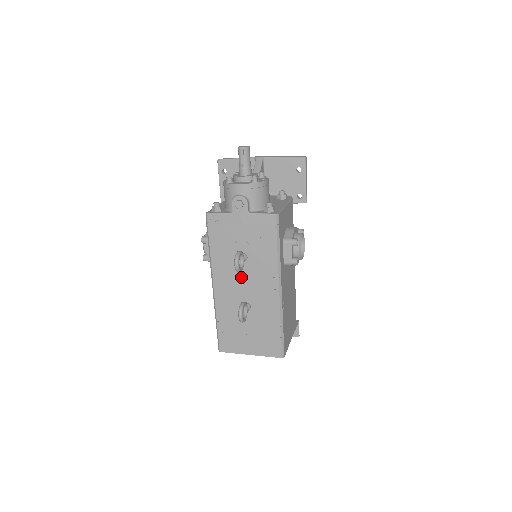
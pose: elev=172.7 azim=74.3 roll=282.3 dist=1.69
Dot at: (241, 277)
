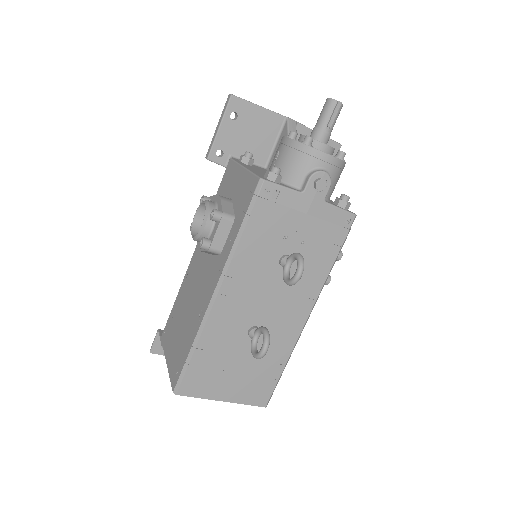
Dot at: (267, 289)
